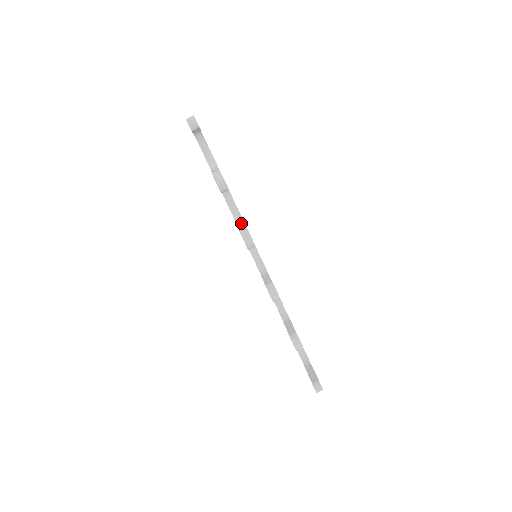
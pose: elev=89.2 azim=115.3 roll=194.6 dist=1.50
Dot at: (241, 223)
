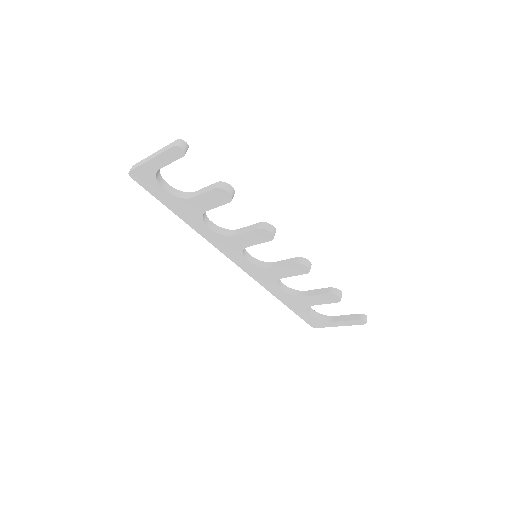
Dot at: (236, 231)
